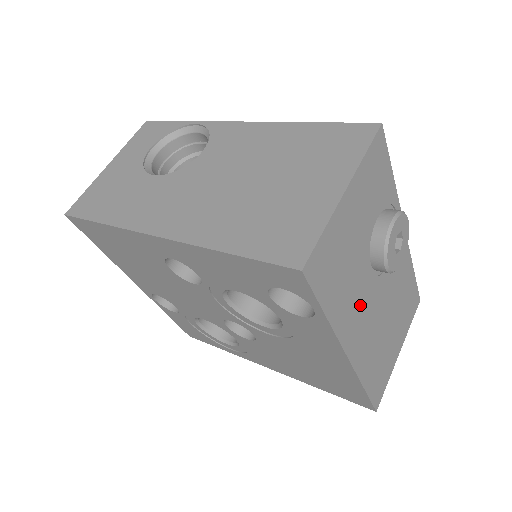
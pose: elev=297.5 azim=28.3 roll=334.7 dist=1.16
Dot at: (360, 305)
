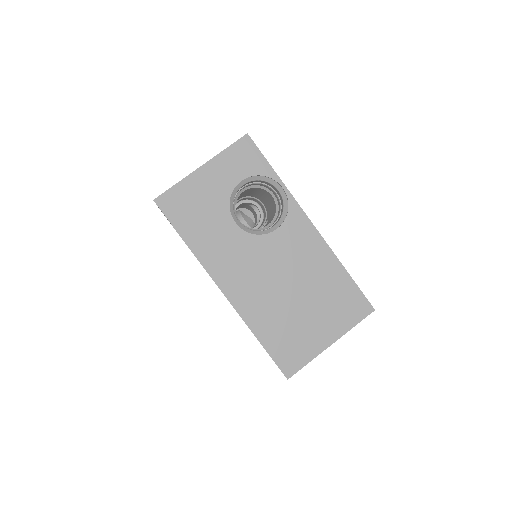
Dot at: occluded
